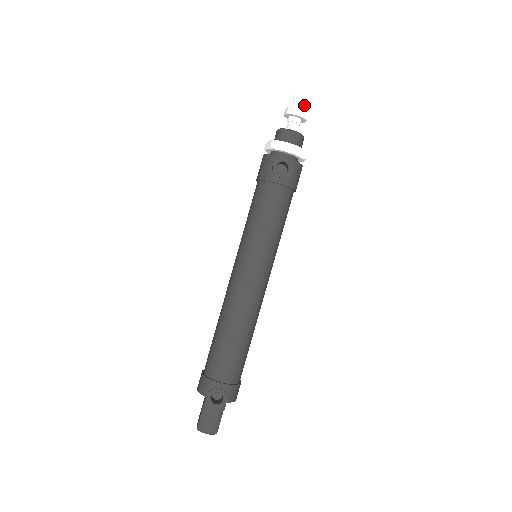
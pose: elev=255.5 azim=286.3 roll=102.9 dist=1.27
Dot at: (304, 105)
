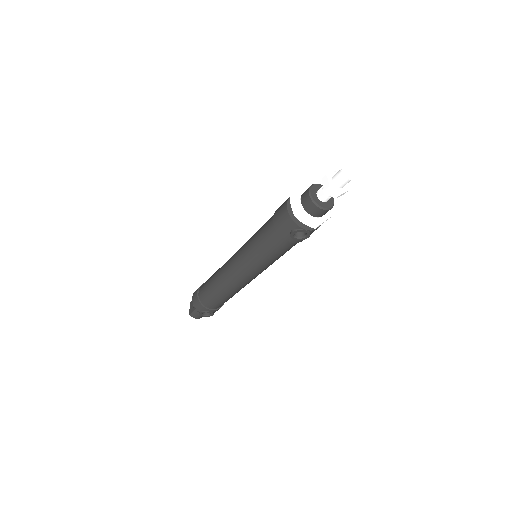
Dot at: occluded
